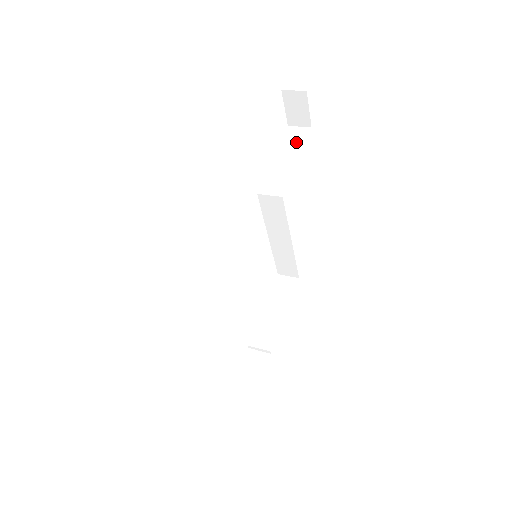
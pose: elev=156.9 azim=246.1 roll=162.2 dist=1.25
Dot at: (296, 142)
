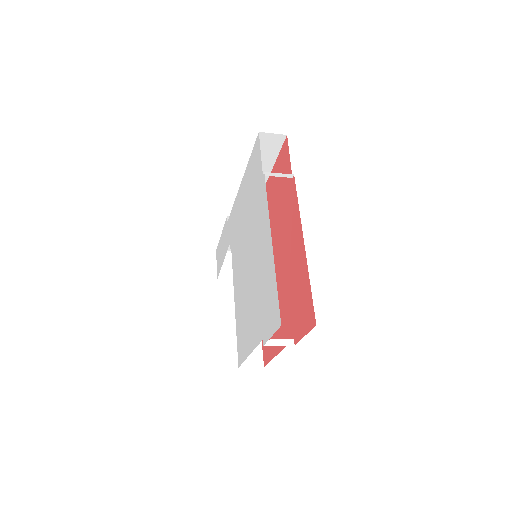
Dot at: occluded
